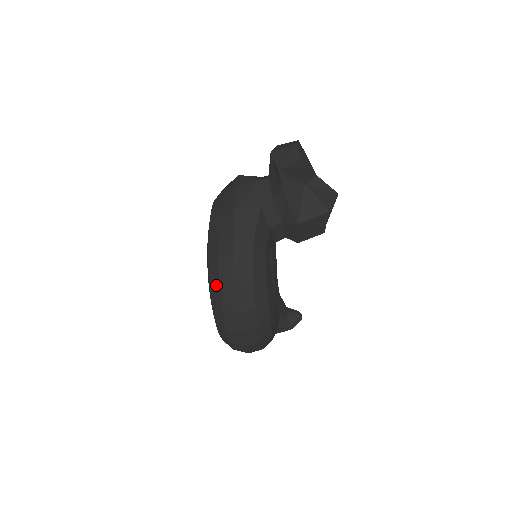
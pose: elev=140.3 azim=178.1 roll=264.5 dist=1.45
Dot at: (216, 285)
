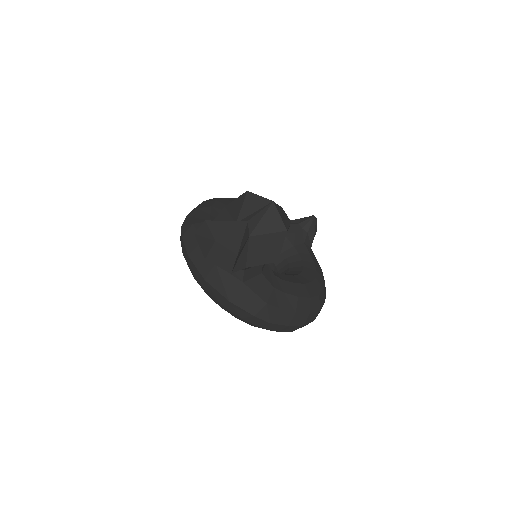
Dot at: occluded
